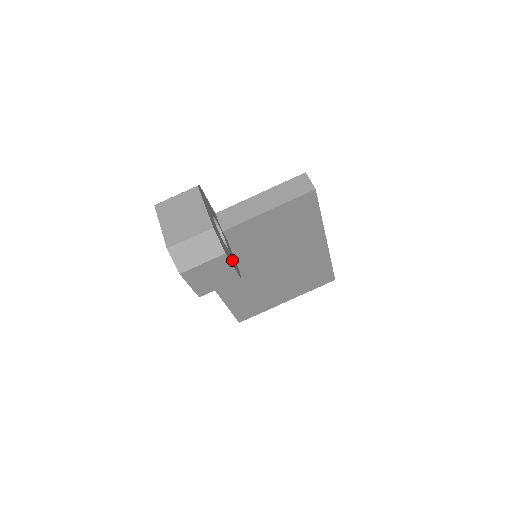
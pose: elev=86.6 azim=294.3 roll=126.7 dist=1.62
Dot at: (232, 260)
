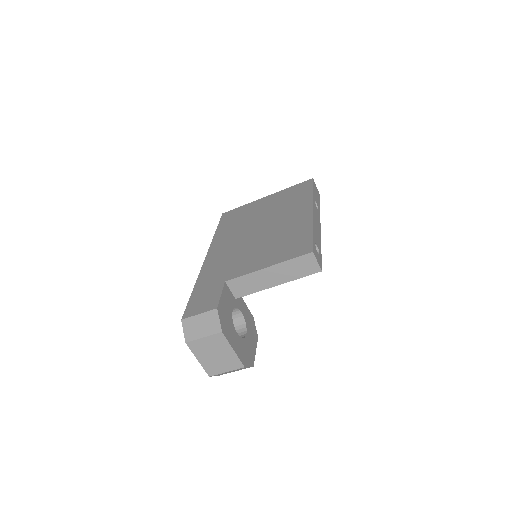
Dot at: (251, 336)
